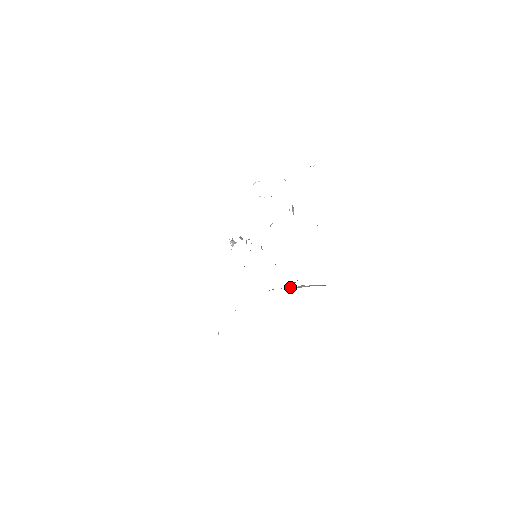
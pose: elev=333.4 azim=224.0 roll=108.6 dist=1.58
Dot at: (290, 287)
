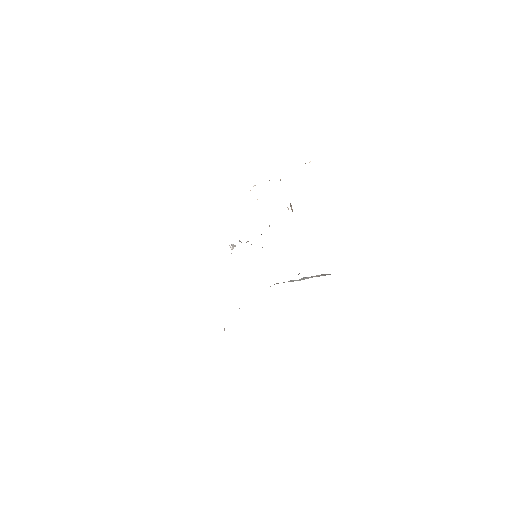
Dot at: (293, 280)
